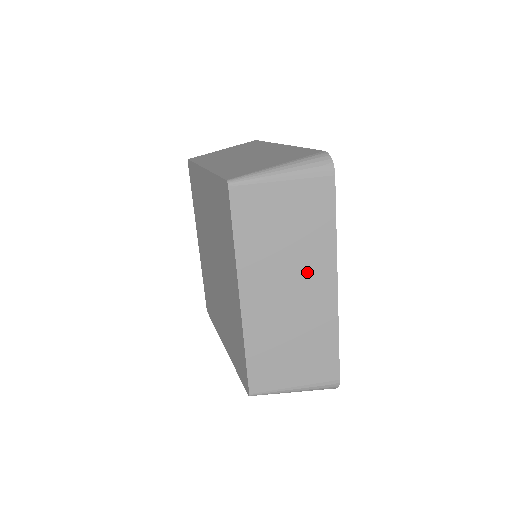
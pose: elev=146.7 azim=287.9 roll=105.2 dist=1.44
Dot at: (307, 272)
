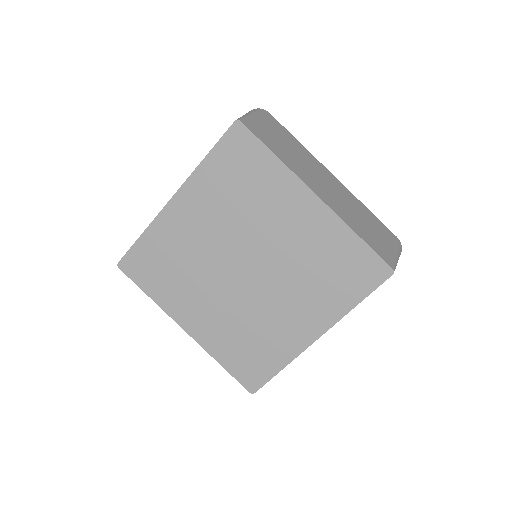
Dot at: occluded
